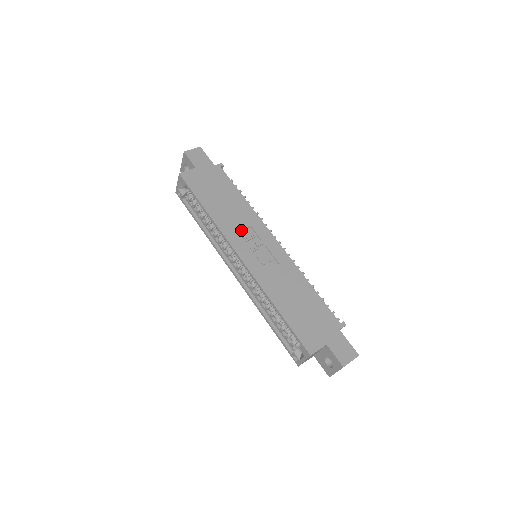
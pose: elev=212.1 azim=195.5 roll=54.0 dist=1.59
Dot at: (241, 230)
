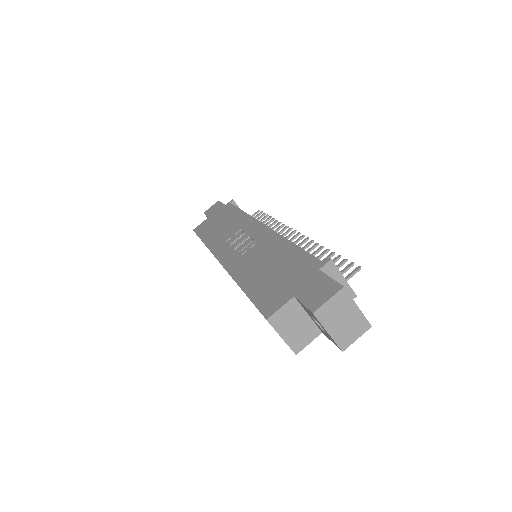
Dot at: (230, 238)
